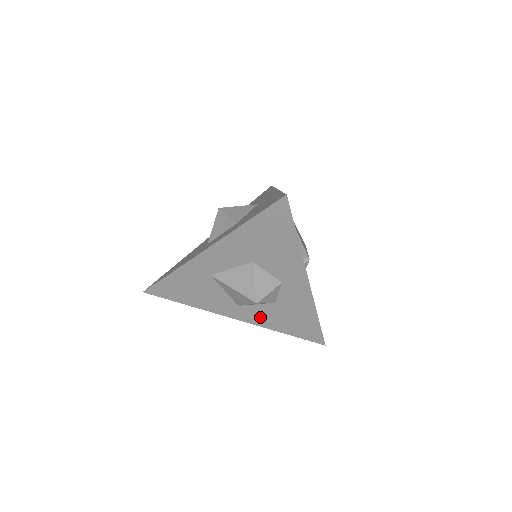
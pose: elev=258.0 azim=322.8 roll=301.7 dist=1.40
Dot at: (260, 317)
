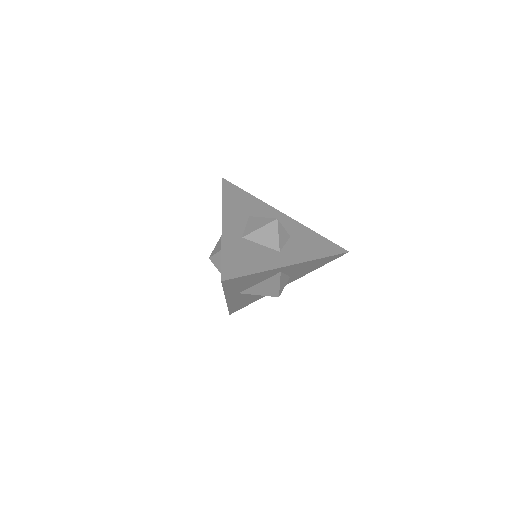
Dot at: (299, 253)
